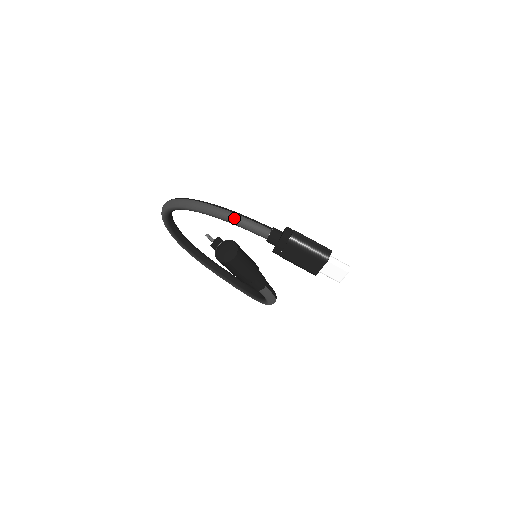
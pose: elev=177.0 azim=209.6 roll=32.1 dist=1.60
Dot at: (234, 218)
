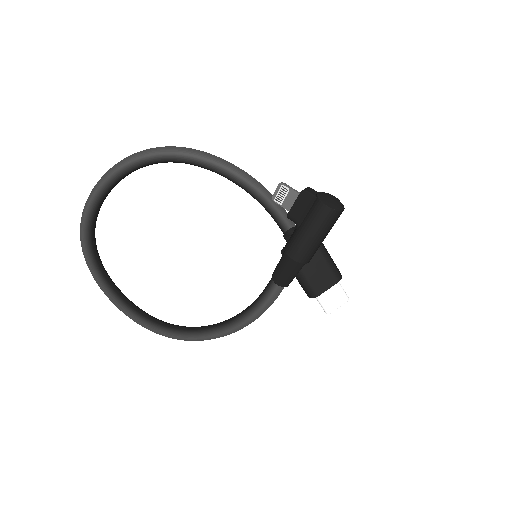
Dot at: (270, 194)
